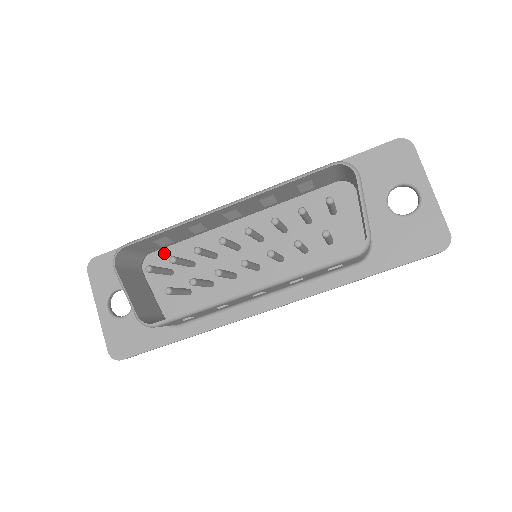
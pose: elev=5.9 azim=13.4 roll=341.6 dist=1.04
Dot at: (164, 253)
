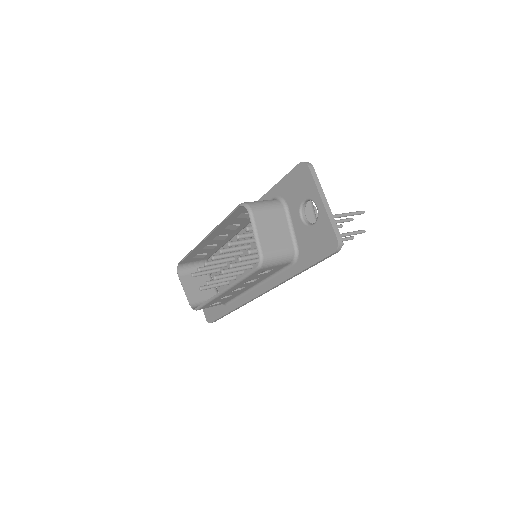
Dot at: occluded
